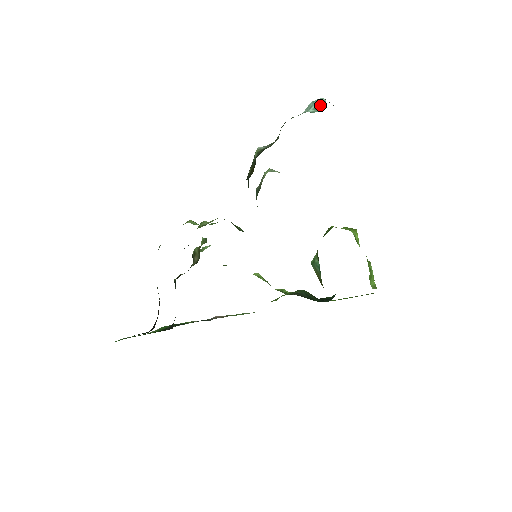
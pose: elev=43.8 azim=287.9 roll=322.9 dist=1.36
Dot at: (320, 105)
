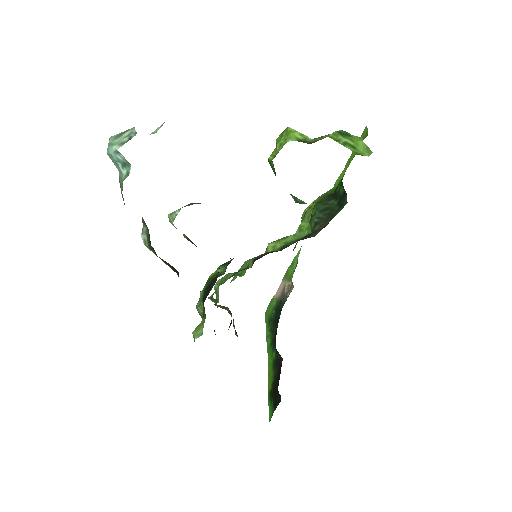
Dot at: (121, 159)
